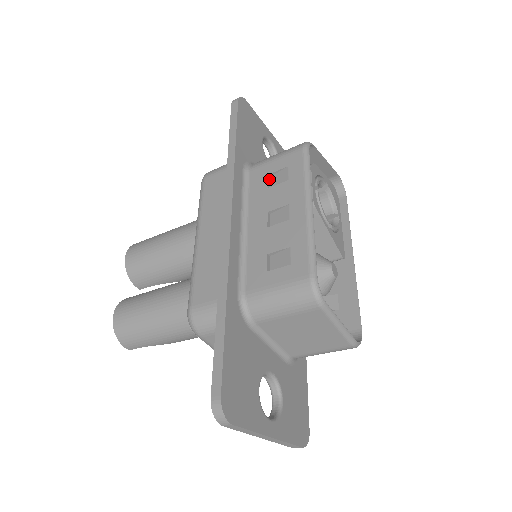
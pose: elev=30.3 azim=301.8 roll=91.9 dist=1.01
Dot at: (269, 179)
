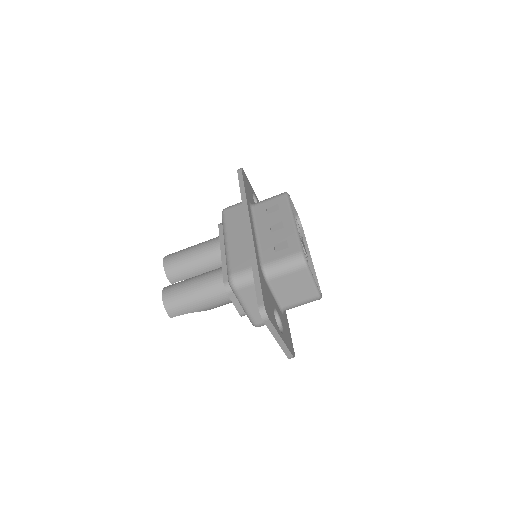
Dot at: (266, 210)
